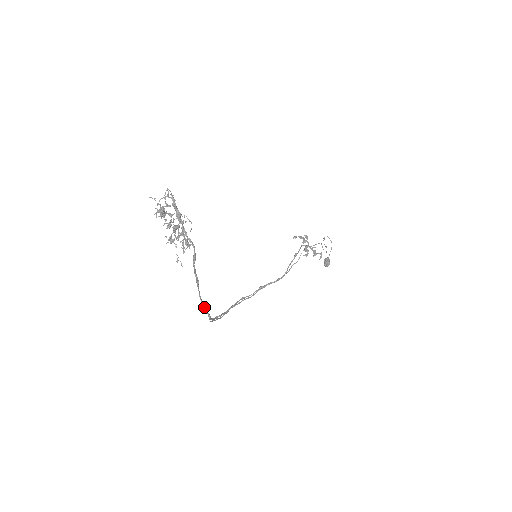
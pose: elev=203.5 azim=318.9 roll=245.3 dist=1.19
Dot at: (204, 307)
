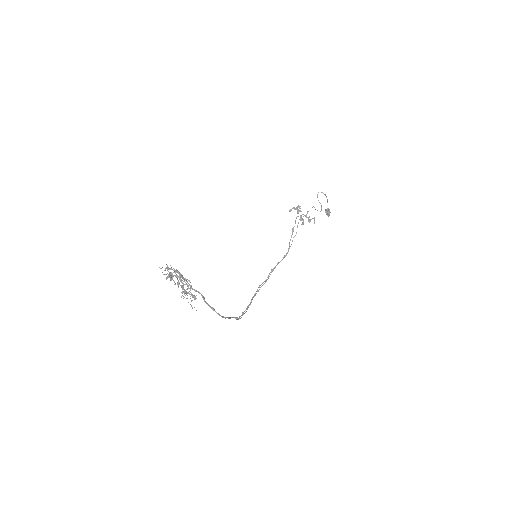
Dot at: occluded
